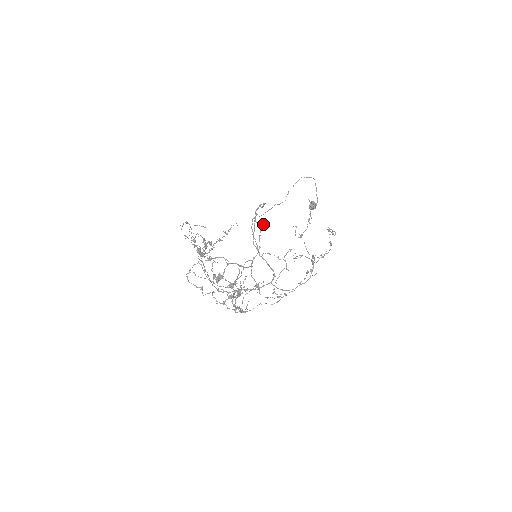
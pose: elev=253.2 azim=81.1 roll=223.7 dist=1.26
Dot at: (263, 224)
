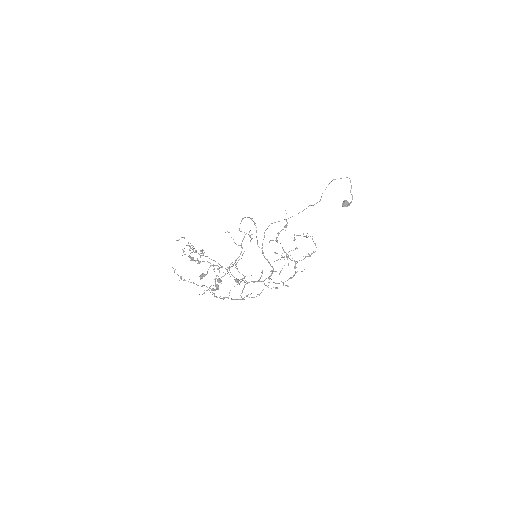
Dot at: (246, 233)
